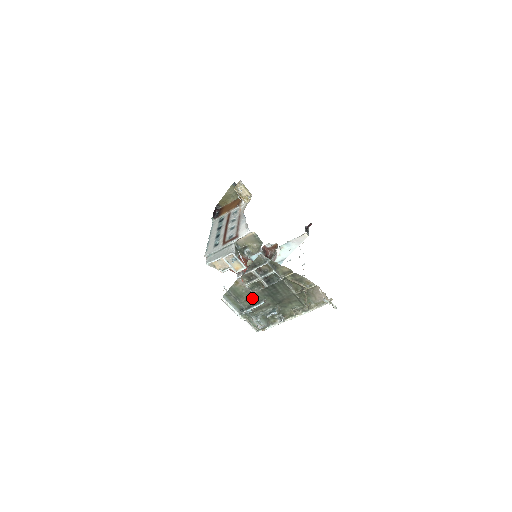
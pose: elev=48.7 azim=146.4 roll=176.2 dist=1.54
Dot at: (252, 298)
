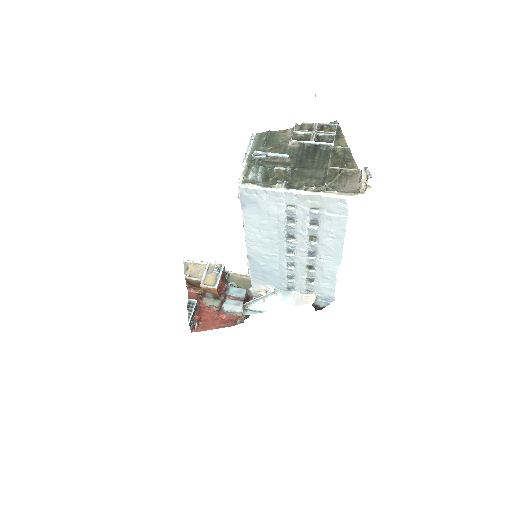
Dot at: (280, 151)
